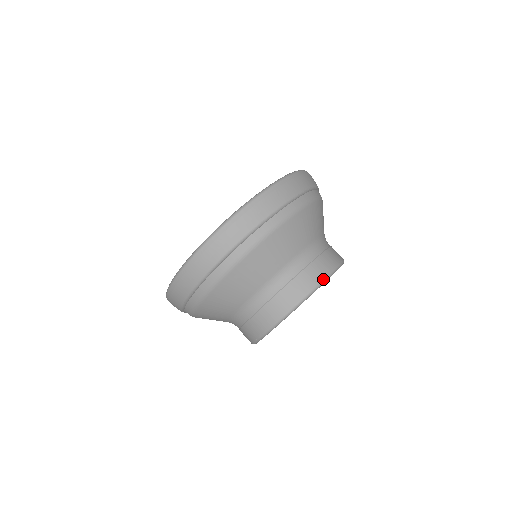
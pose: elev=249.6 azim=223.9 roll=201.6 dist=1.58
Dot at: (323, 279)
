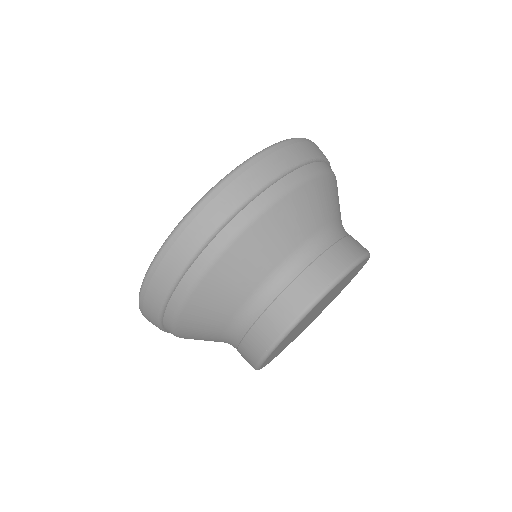
Dot at: (355, 261)
